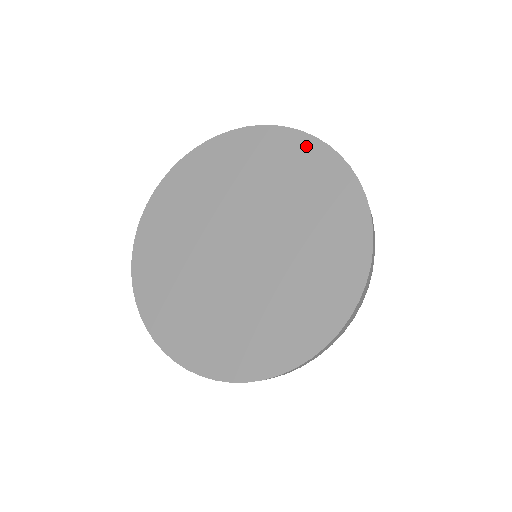
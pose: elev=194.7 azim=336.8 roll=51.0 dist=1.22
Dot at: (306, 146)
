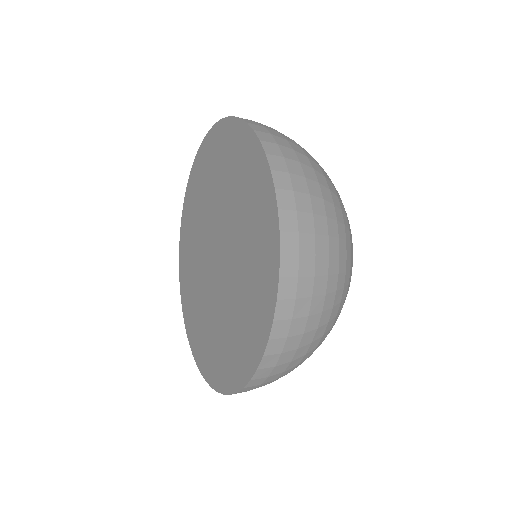
Dot at: (219, 133)
